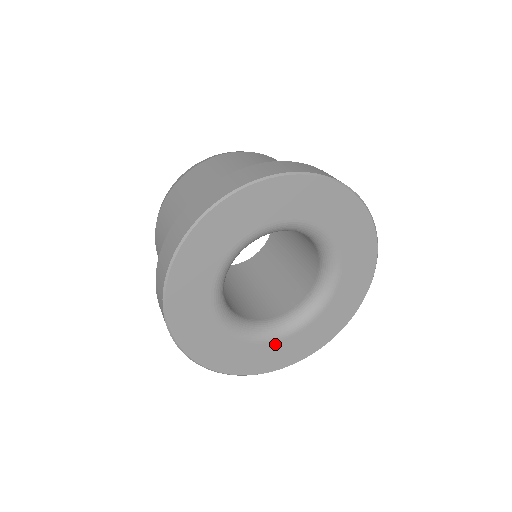
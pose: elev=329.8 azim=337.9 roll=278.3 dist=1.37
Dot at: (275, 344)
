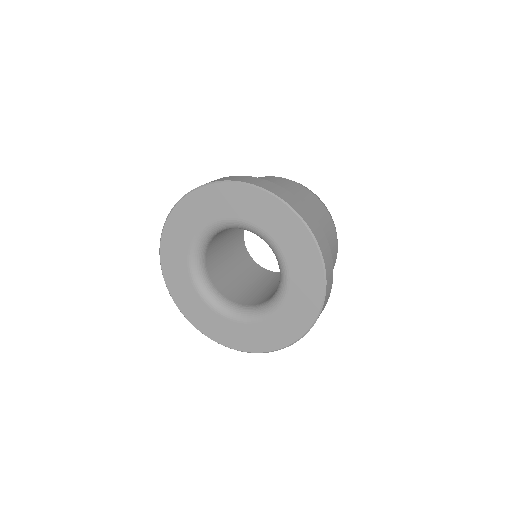
Dot at: (200, 301)
